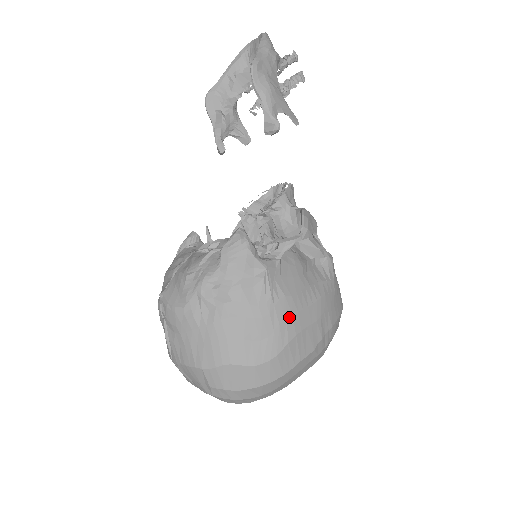
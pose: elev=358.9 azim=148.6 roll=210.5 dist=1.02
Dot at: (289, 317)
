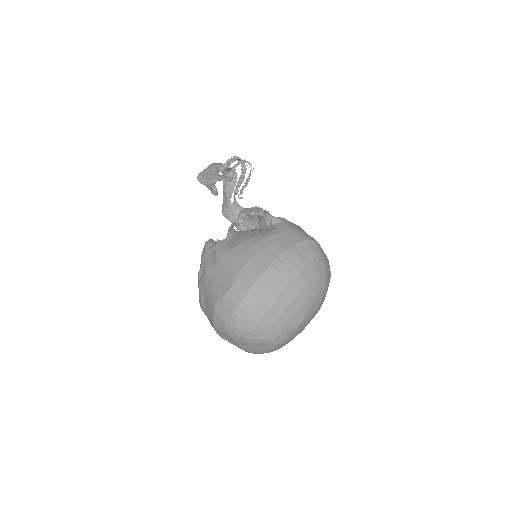
Dot at: (236, 257)
